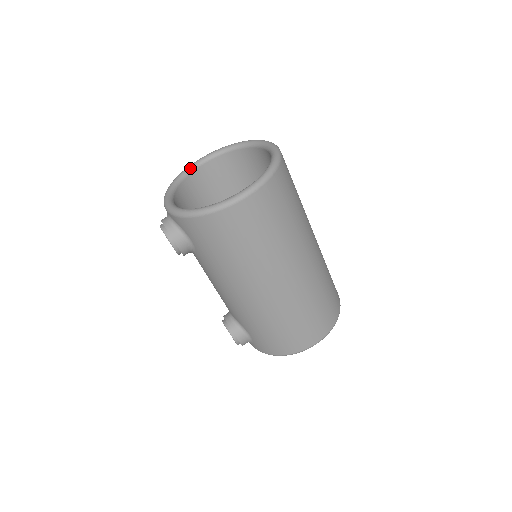
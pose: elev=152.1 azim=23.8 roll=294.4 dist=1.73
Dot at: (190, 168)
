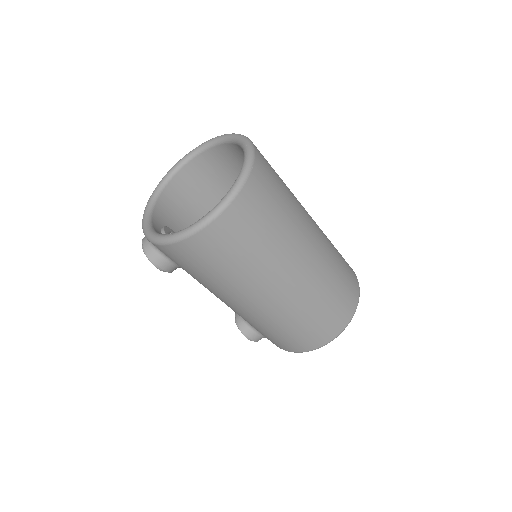
Dot at: (171, 172)
